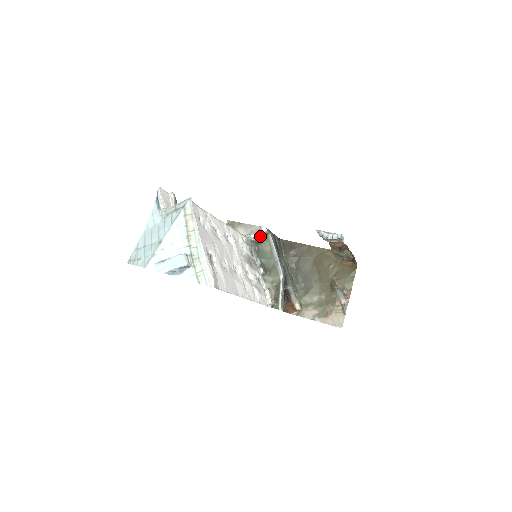
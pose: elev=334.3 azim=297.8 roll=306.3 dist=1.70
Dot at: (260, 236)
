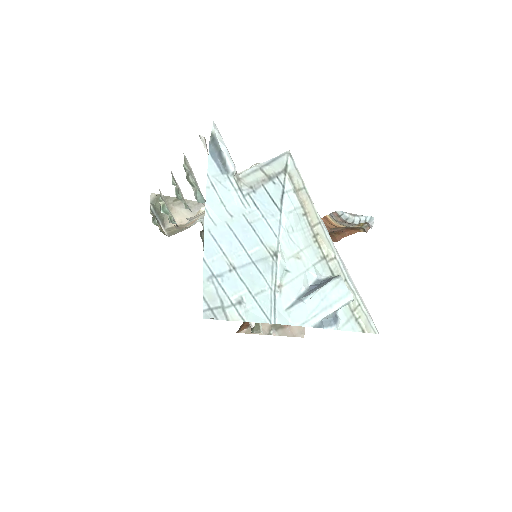
Dot at: occluded
